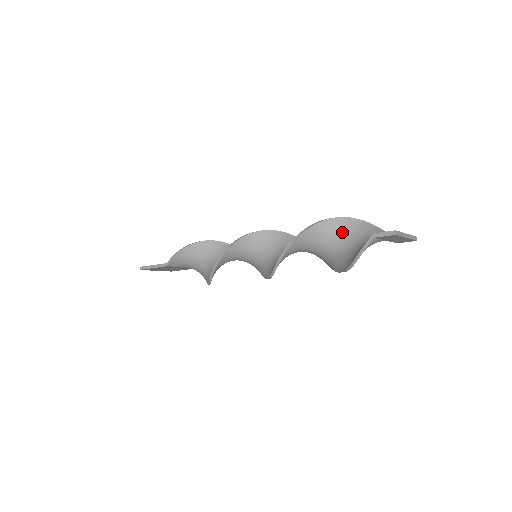
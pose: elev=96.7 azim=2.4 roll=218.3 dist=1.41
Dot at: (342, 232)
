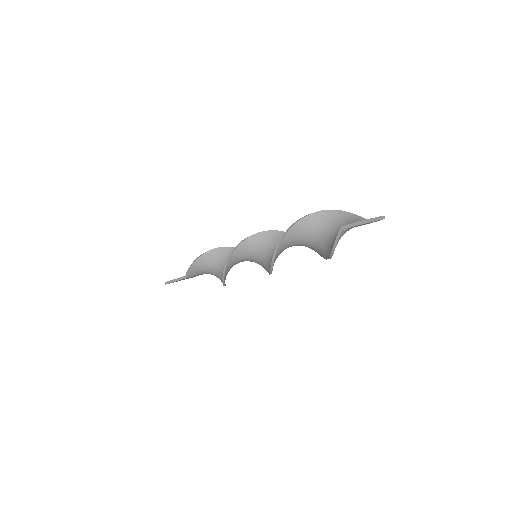
Dot at: (320, 225)
